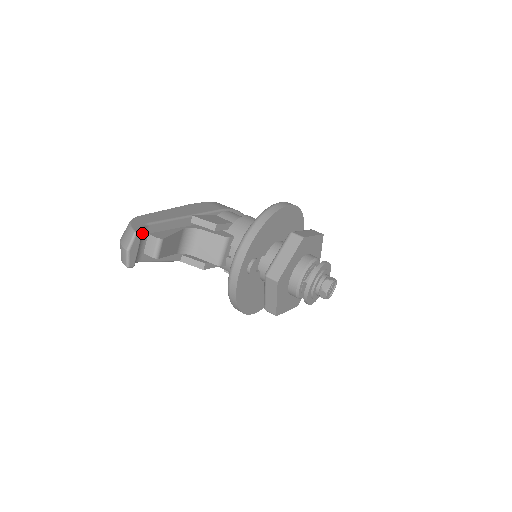
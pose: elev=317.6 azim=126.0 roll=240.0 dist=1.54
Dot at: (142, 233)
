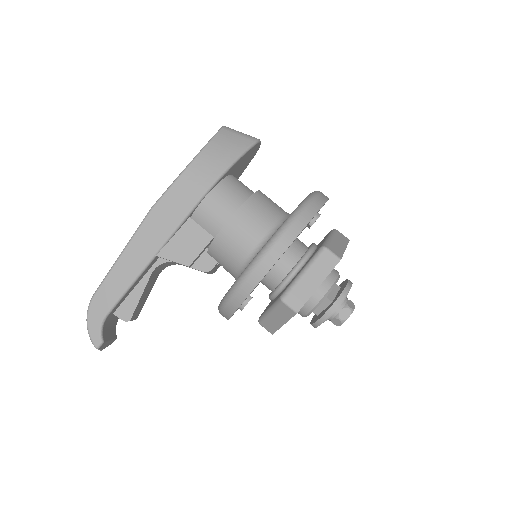
Dot at: (105, 325)
